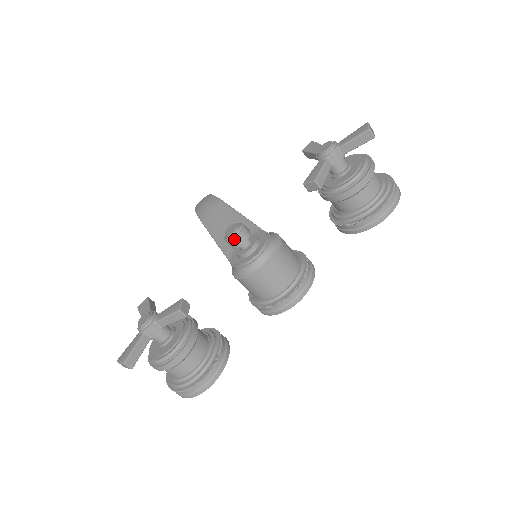
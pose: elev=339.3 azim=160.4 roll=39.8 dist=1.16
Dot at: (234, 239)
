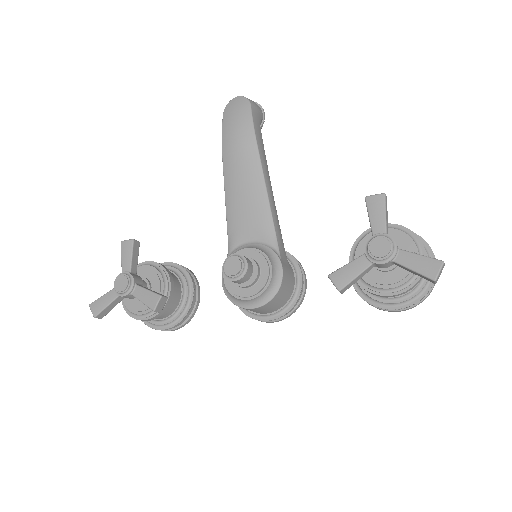
Dot at: (230, 280)
